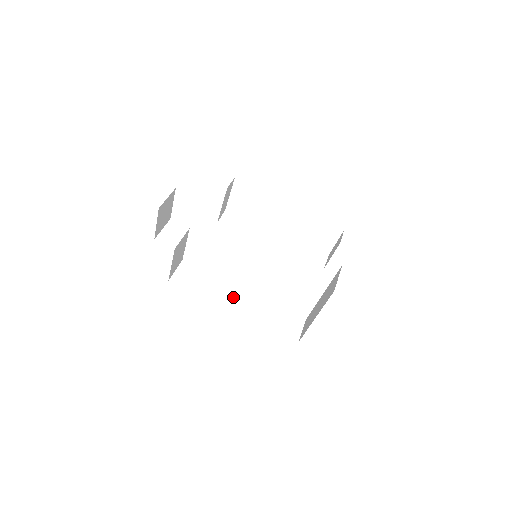
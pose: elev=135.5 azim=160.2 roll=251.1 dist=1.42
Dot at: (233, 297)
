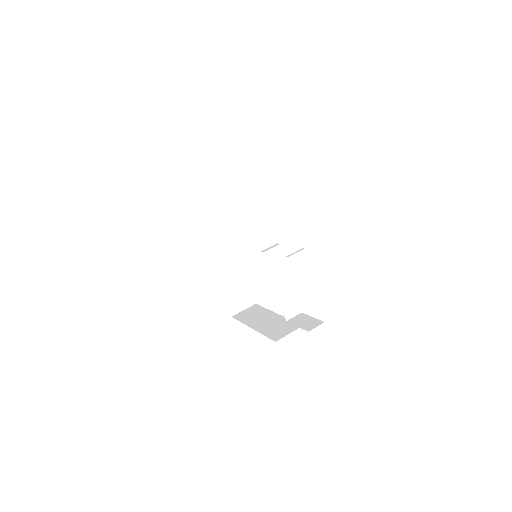
Dot at: (221, 244)
